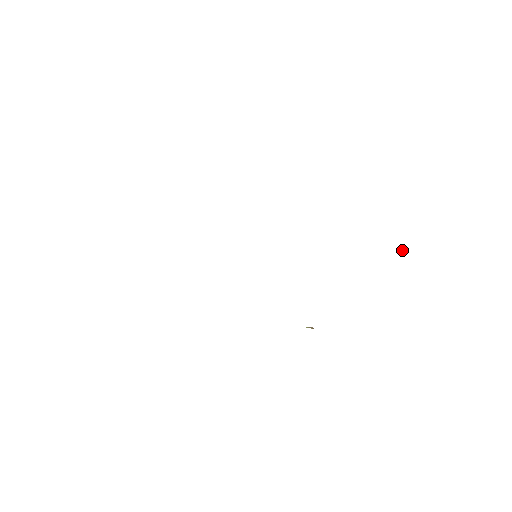
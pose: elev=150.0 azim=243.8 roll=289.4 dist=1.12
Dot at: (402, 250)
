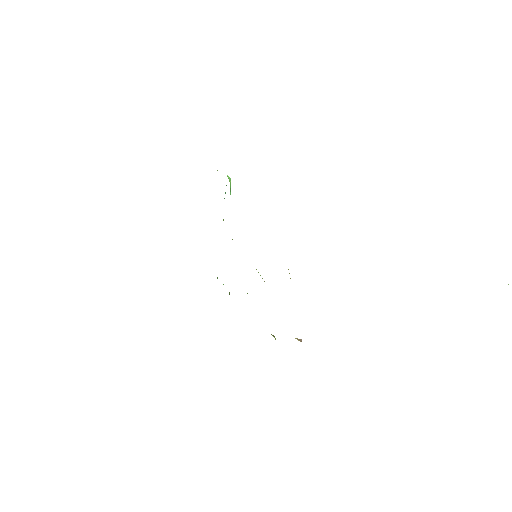
Dot at: out of frame
